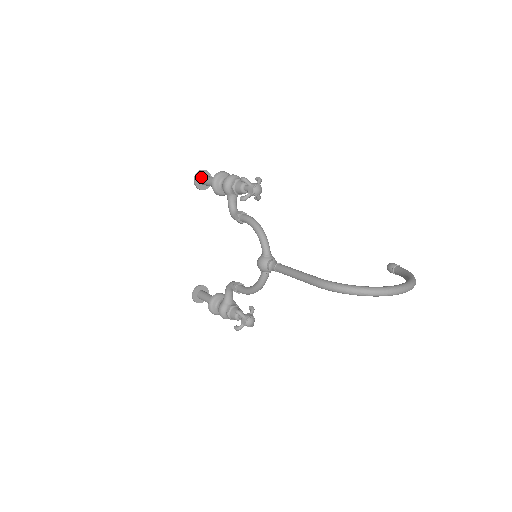
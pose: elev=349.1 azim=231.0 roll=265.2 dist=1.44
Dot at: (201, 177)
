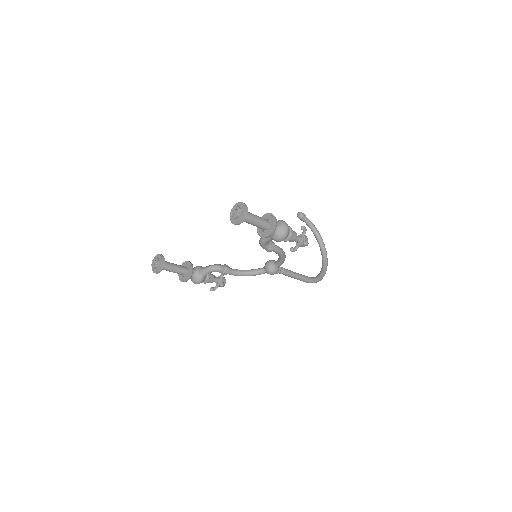
Dot at: (244, 217)
